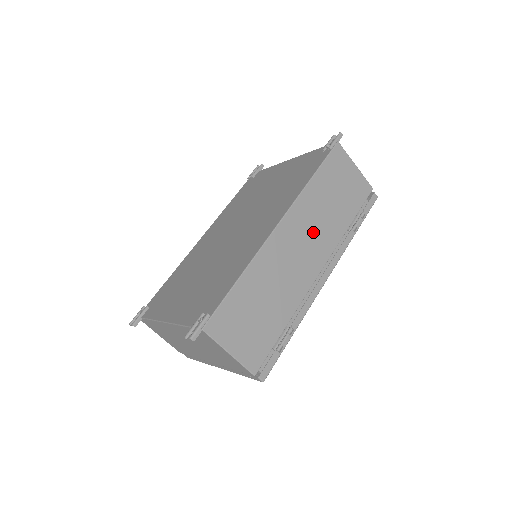
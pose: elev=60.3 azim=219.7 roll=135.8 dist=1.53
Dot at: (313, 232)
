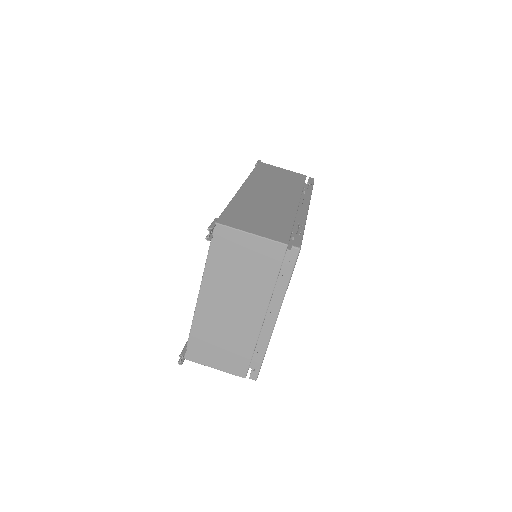
Dot at: (275, 189)
